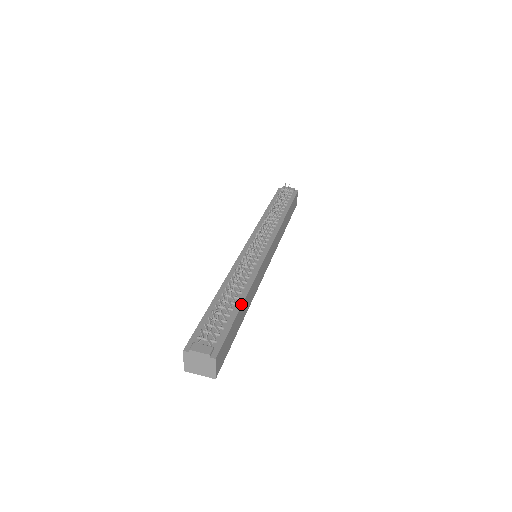
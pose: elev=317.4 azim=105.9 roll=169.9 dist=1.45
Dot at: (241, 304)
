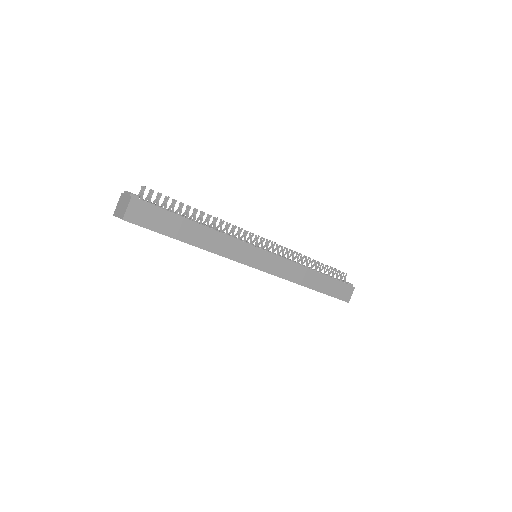
Dot at: (195, 222)
